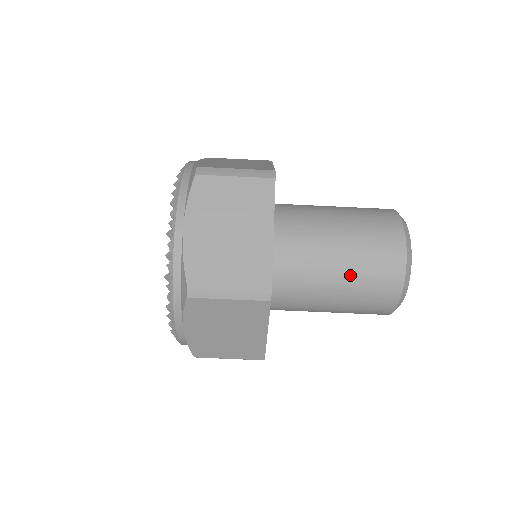
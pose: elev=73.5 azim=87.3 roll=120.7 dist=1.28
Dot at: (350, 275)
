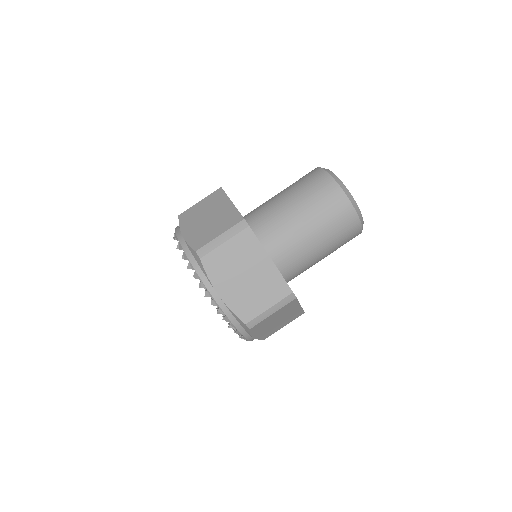
Dot at: (303, 203)
